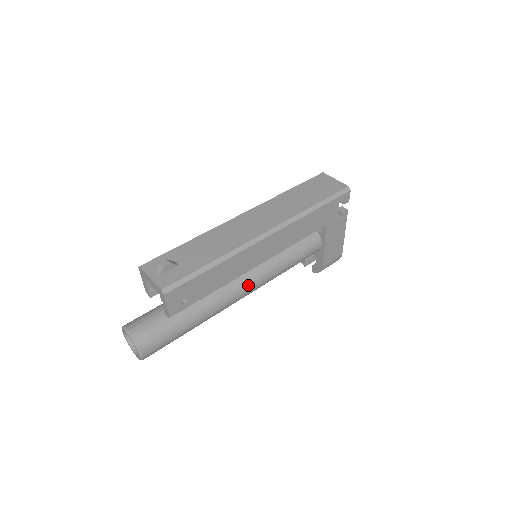
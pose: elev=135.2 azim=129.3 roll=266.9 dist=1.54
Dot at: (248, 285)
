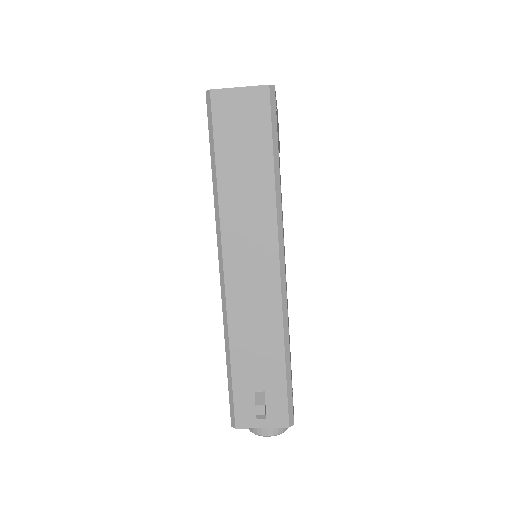
Dot at: occluded
